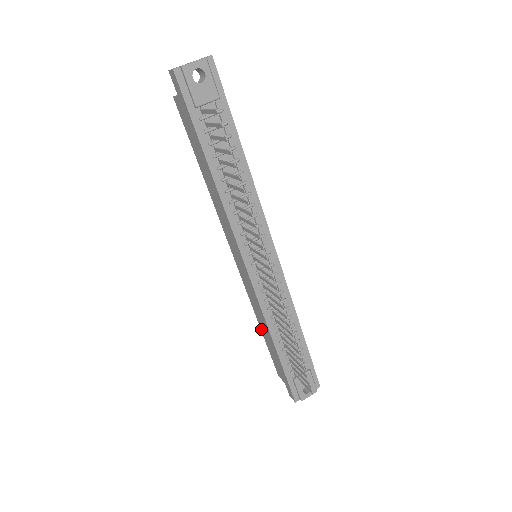
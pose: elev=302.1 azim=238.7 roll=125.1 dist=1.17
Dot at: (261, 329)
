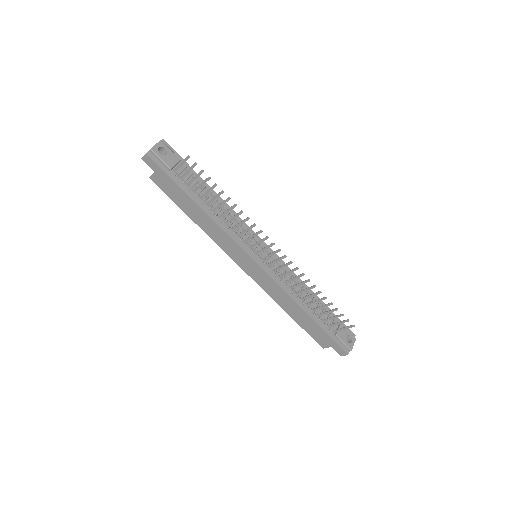
Dot at: (290, 315)
